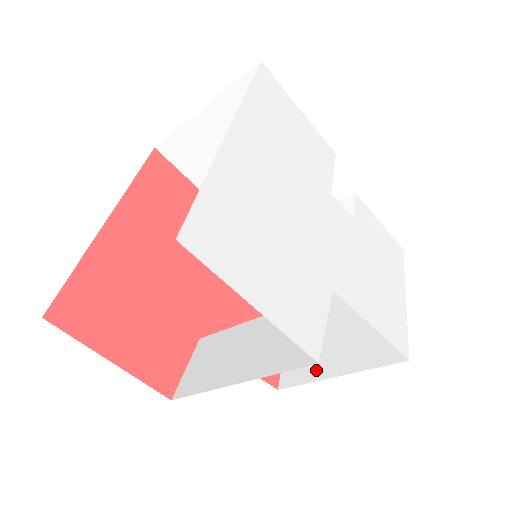
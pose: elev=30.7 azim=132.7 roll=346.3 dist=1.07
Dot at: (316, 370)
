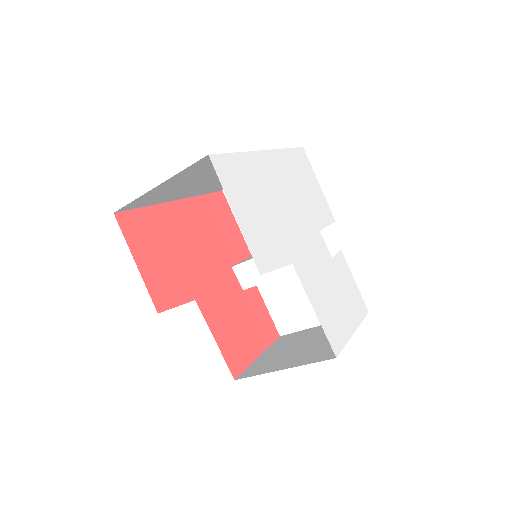
Dot at: (269, 368)
